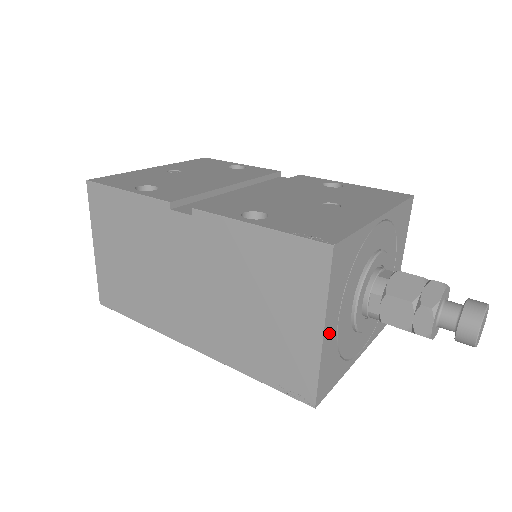
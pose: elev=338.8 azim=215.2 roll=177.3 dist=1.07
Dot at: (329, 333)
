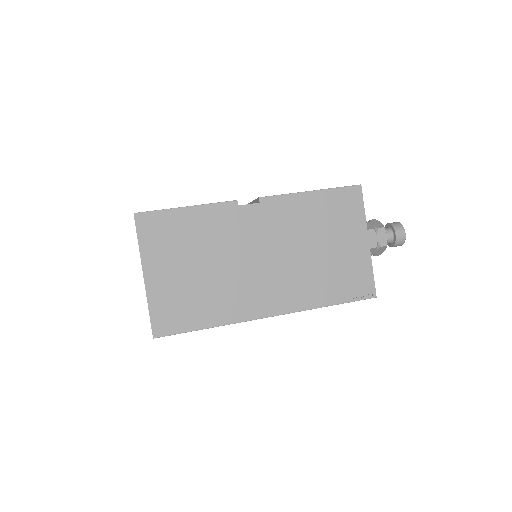
Dot at: occluded
